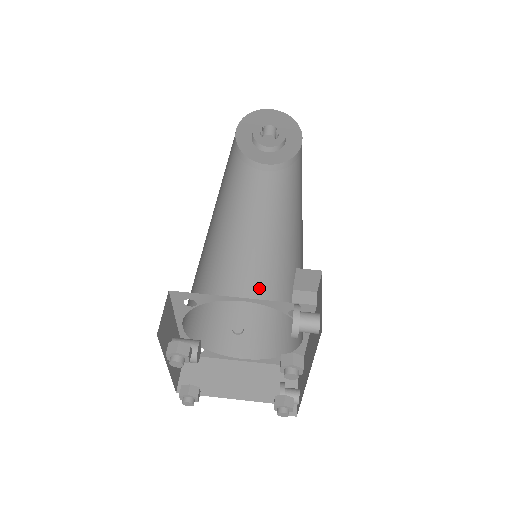
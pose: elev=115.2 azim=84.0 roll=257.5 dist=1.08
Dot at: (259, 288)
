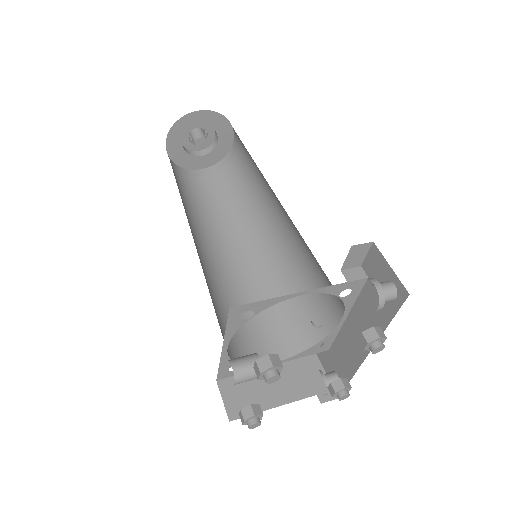
Dot at: (255, 290)
